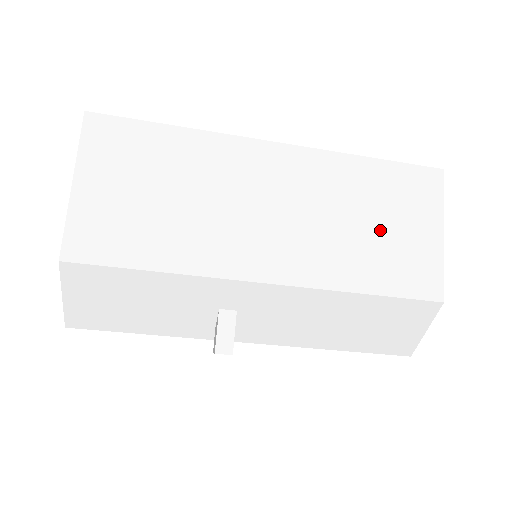
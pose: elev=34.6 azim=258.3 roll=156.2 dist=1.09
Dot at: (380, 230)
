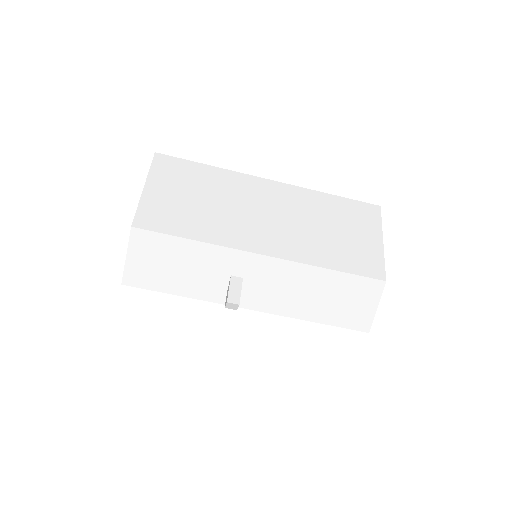
Dot at: (340, 234)
